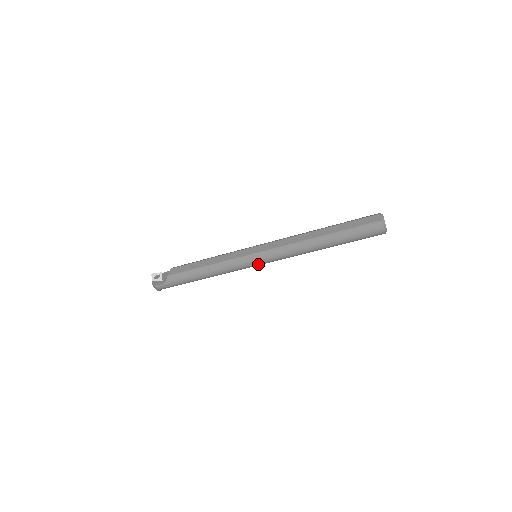
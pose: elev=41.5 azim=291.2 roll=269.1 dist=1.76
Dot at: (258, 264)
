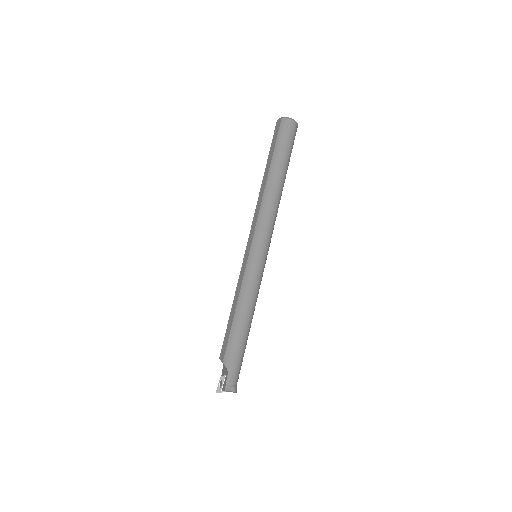
Dot at: (263, 255)
